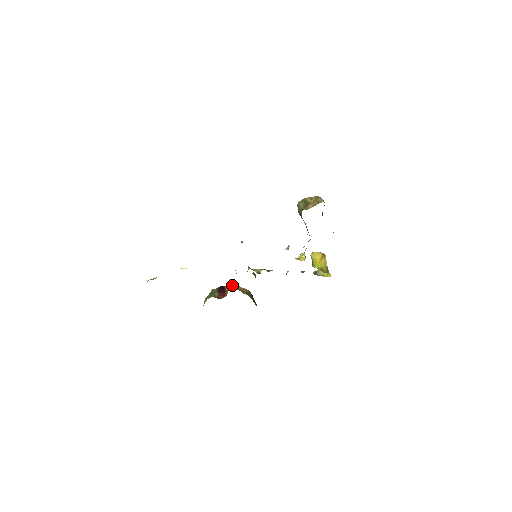
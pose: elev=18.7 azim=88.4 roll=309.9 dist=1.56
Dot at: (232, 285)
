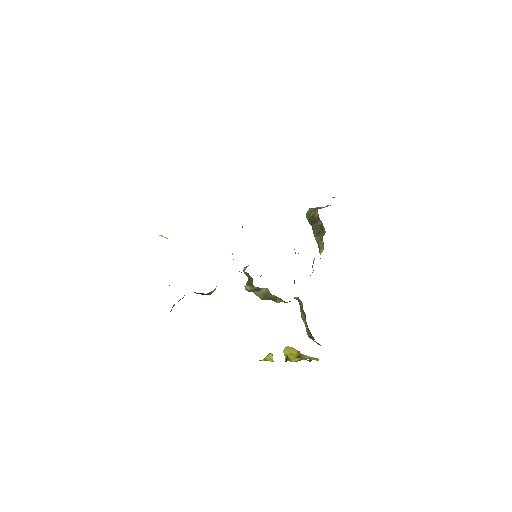
Dot at: occluded
